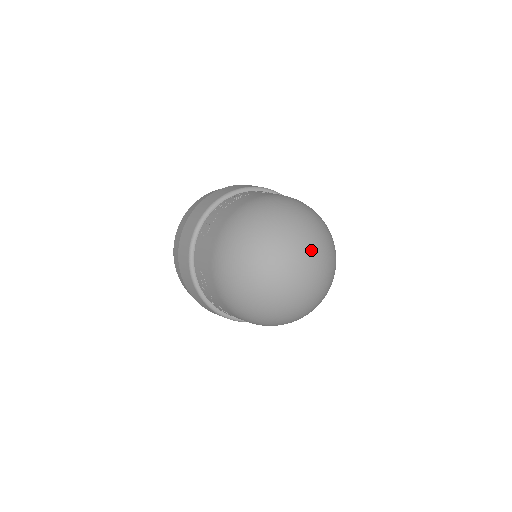
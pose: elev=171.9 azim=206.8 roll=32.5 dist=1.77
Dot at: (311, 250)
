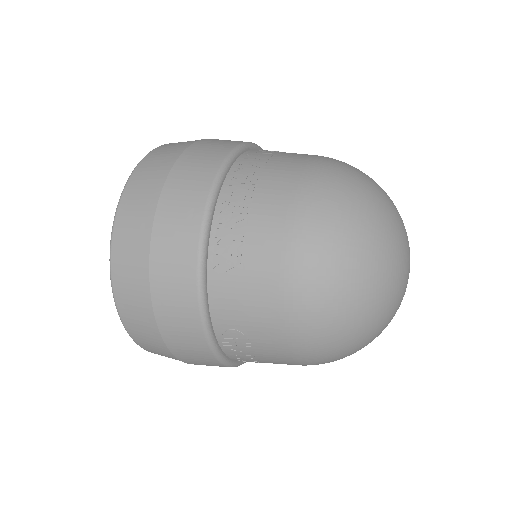
Dot at: (407, 238)
